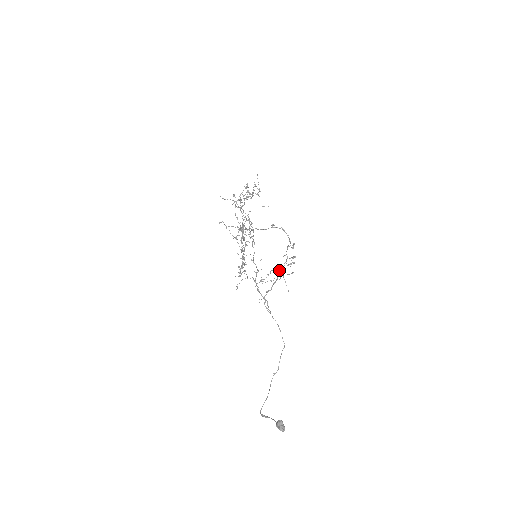
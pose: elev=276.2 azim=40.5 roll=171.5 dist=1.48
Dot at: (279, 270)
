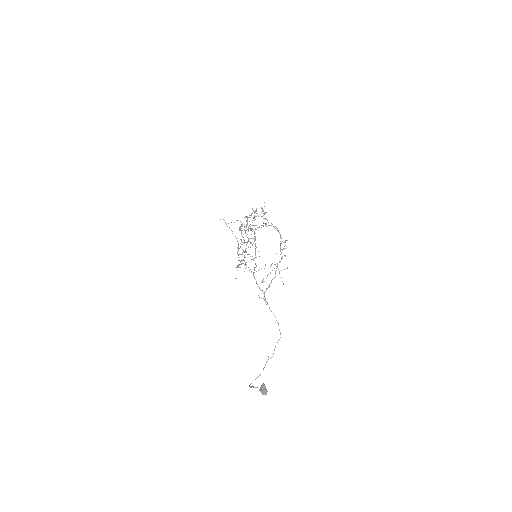
Dot at: (276, 268)
